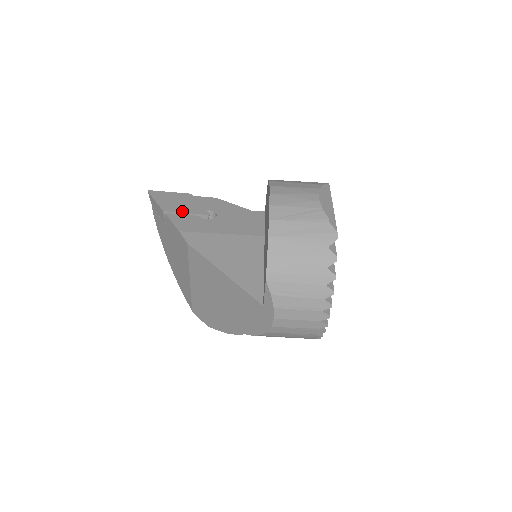
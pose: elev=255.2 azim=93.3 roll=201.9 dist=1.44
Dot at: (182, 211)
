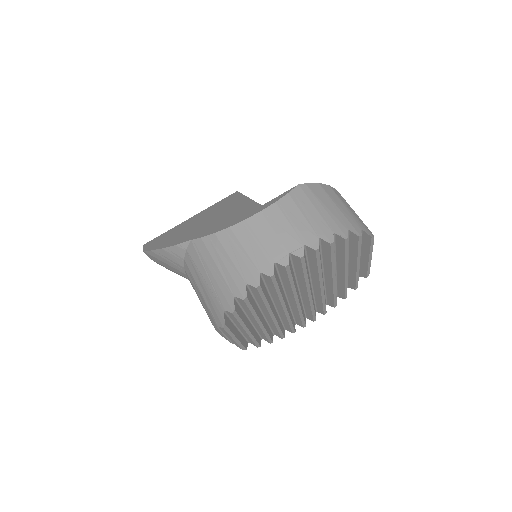
Dot at: occluded
